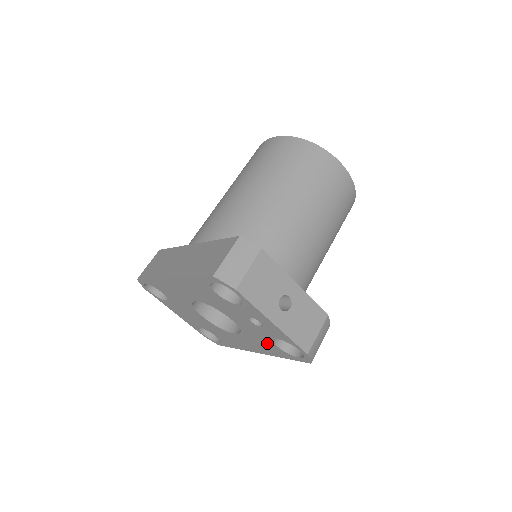
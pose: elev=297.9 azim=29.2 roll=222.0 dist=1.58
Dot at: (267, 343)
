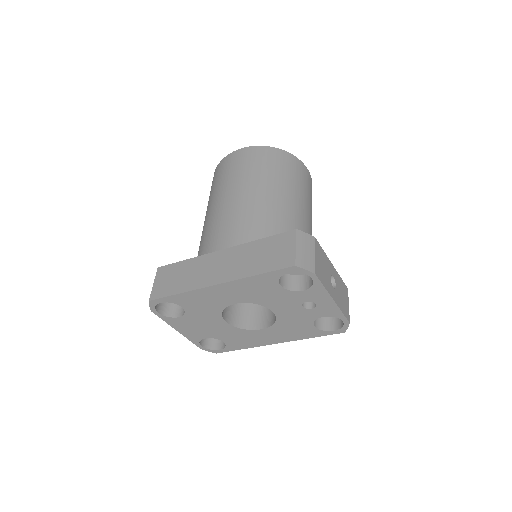
Dot at: (302, 327)
